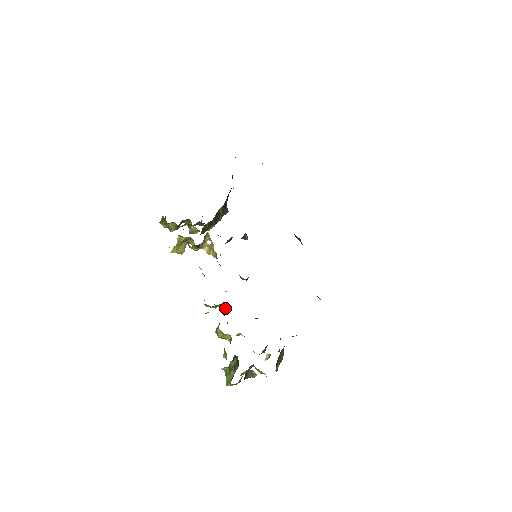
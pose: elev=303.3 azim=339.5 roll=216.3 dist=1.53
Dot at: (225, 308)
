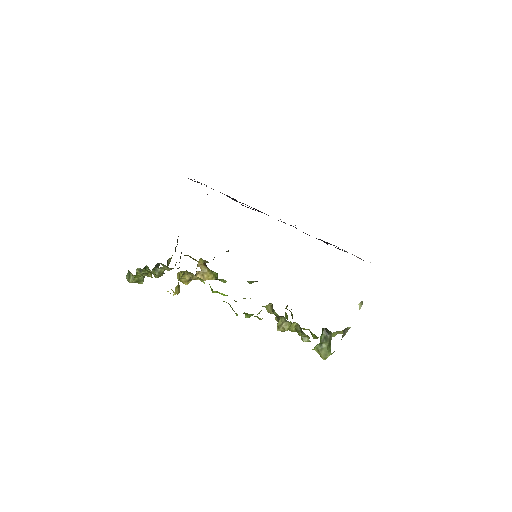
Dot at: (268, 308)
